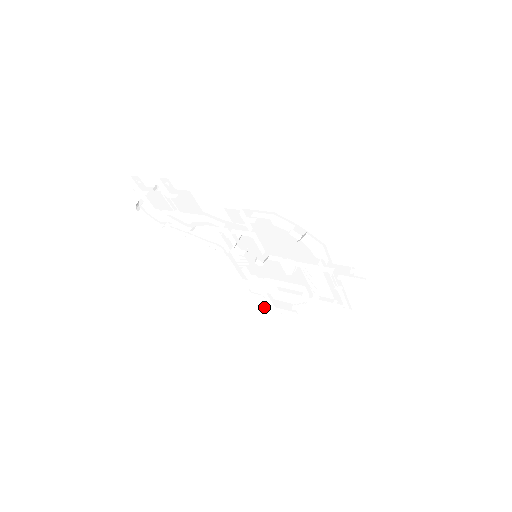
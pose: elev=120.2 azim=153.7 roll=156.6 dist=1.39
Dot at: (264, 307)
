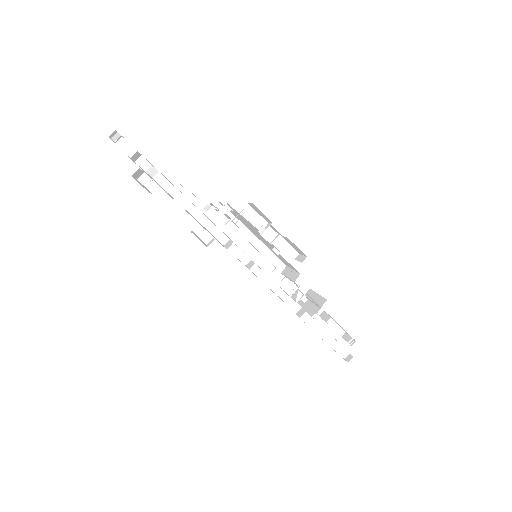
Dot at: occluded
